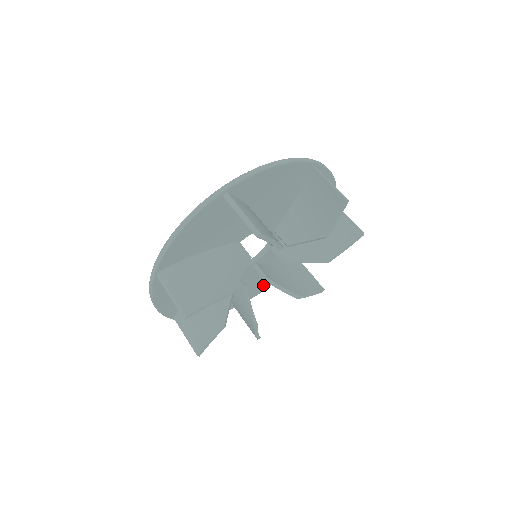
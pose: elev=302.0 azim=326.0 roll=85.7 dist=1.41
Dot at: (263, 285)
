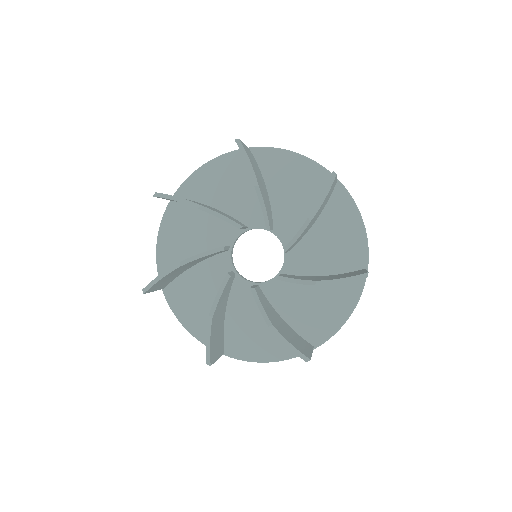
Dot at: (333, 313)
